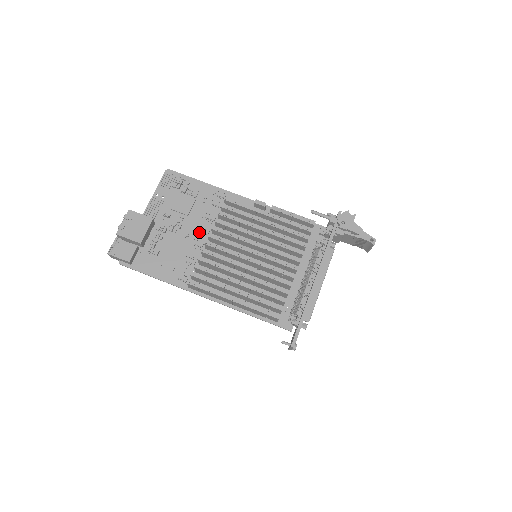
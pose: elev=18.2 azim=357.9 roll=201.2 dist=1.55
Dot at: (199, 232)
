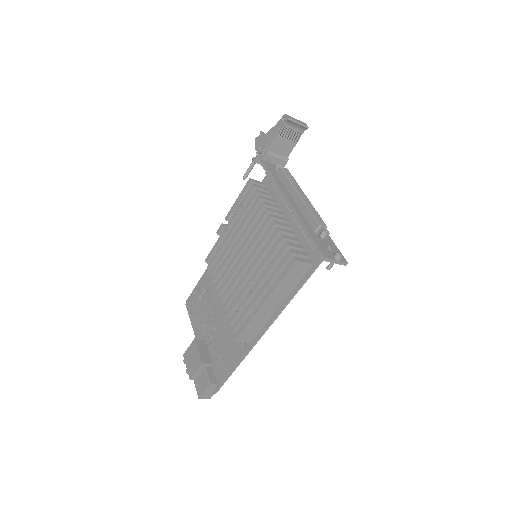
Dot at: occluded
